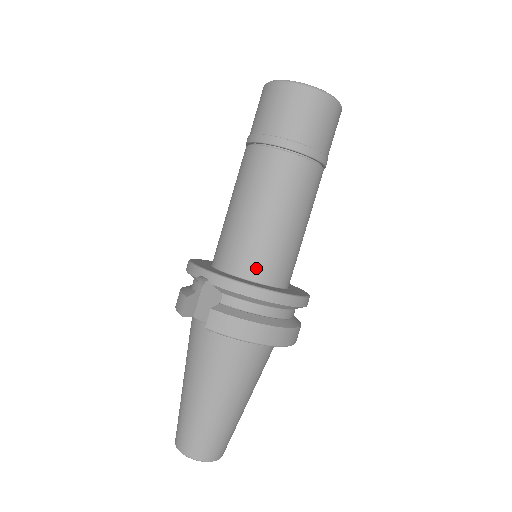
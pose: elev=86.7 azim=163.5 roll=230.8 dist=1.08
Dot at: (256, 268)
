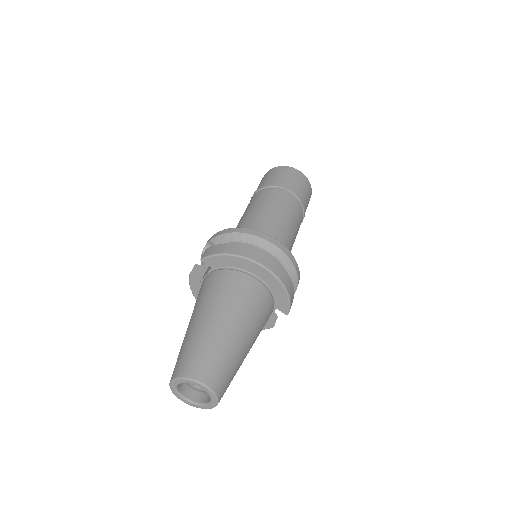
Dot at: occluded
